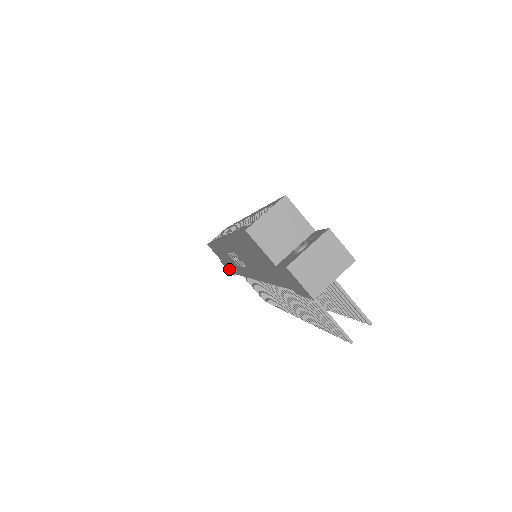
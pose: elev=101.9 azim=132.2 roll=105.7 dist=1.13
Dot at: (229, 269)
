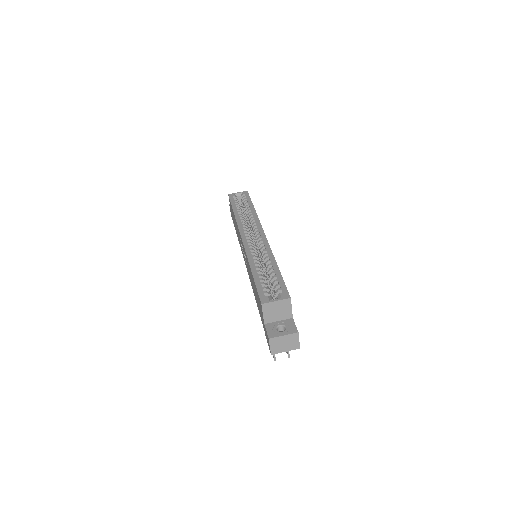
Dot at: (232, 218)
